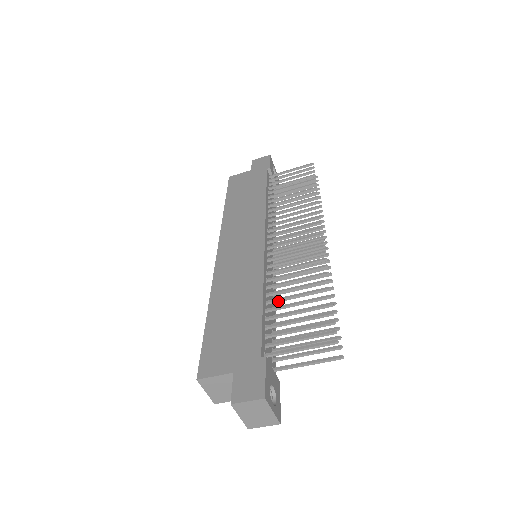
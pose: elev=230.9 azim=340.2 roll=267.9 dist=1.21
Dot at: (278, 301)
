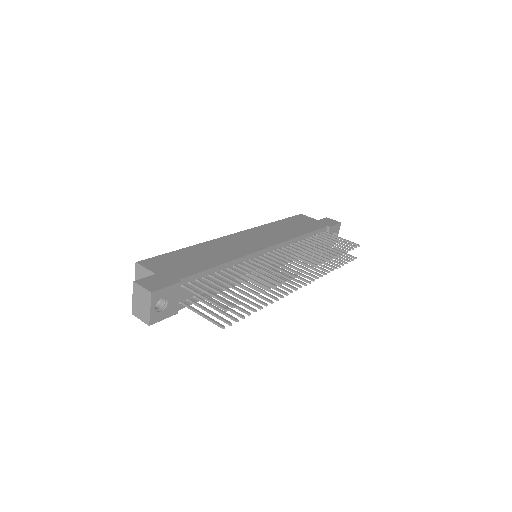
Dot at: (230, 275)
